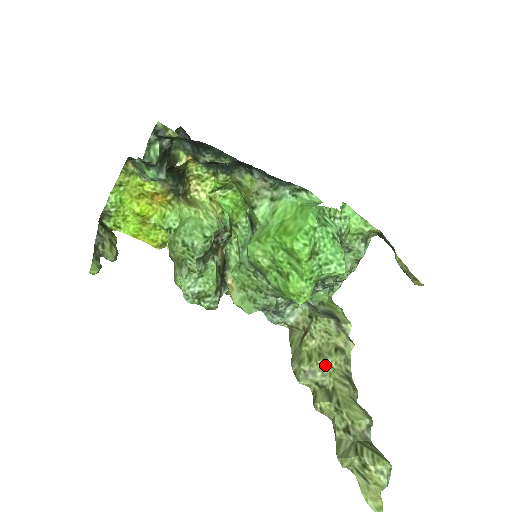
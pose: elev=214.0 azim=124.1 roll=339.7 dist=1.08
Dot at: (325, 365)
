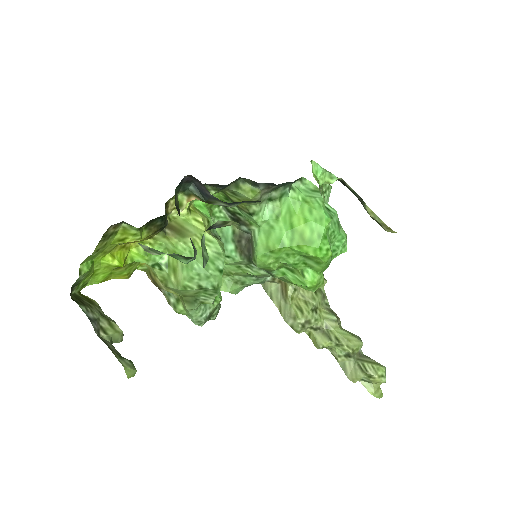
Dot at: (314, 310)
